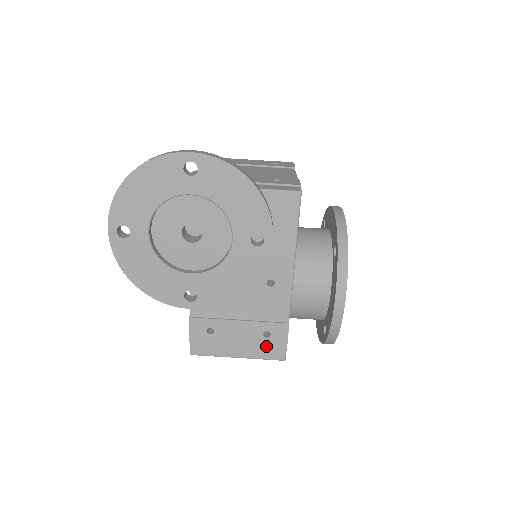
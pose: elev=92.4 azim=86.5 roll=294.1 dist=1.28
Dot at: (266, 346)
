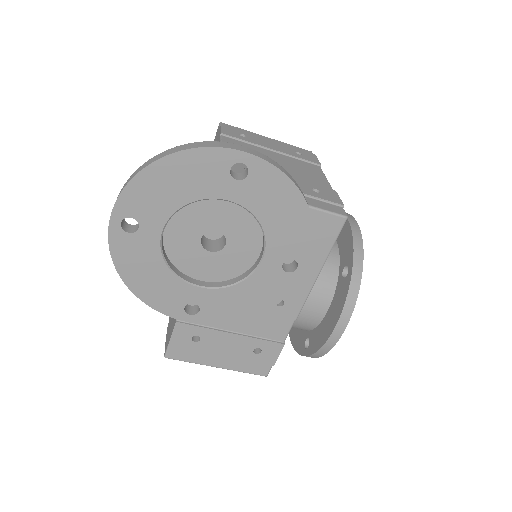
Dot at: (252, 361)
